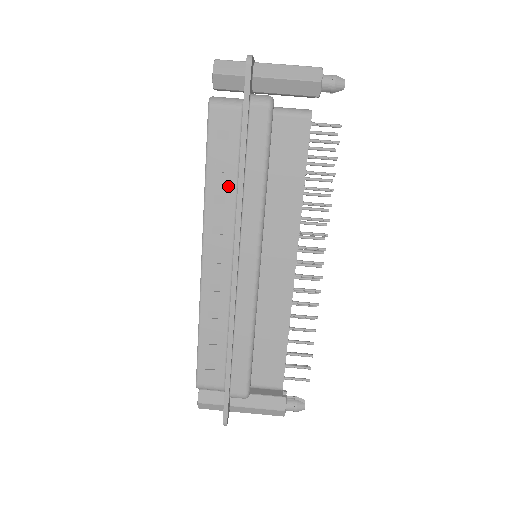
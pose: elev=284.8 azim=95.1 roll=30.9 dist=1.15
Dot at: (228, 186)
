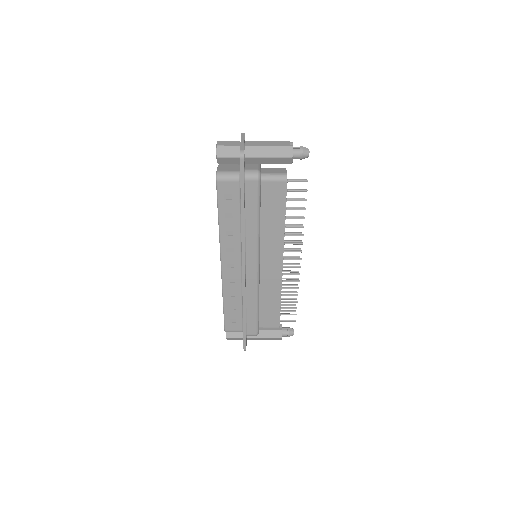
Dot at: (234, 225)
